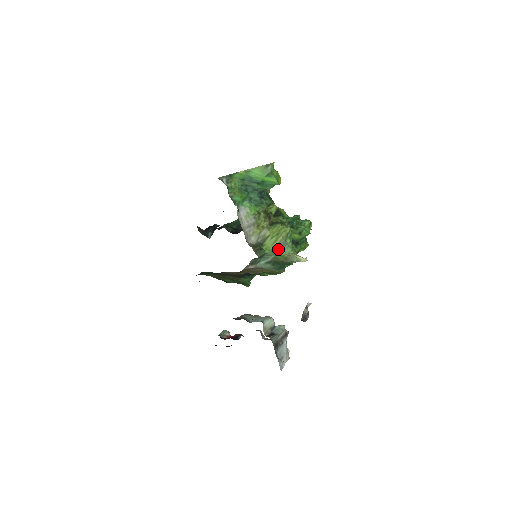
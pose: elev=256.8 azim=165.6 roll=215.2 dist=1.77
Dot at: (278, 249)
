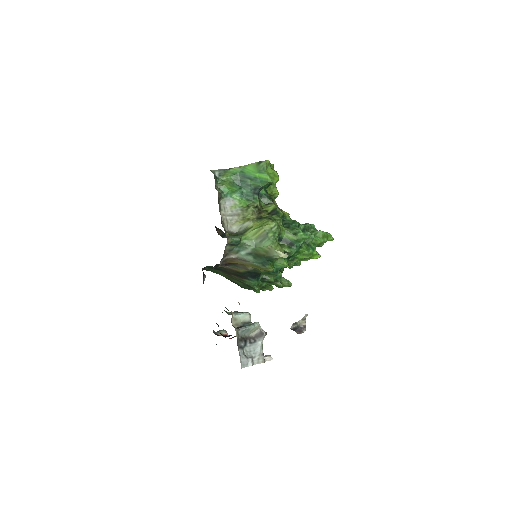
Dot at: (258, 241)
